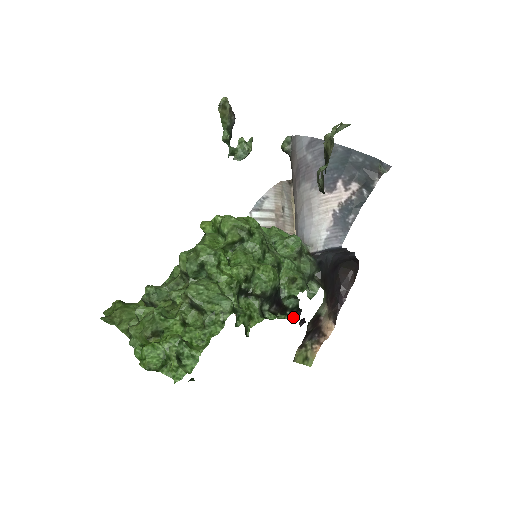
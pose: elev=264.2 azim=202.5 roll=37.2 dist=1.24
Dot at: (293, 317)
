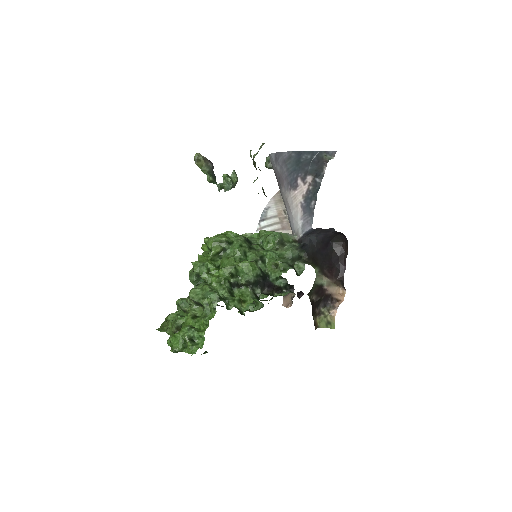
Dot at: occluded
